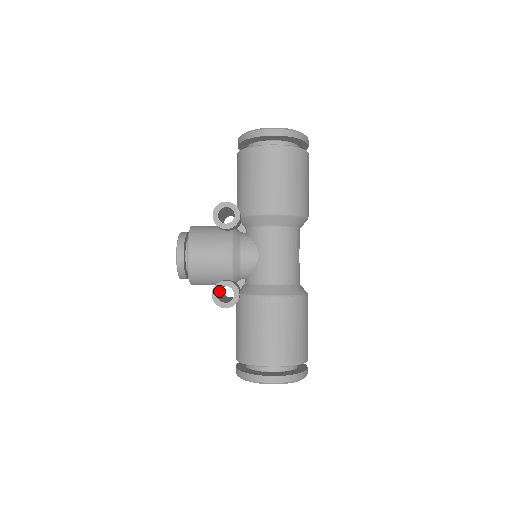
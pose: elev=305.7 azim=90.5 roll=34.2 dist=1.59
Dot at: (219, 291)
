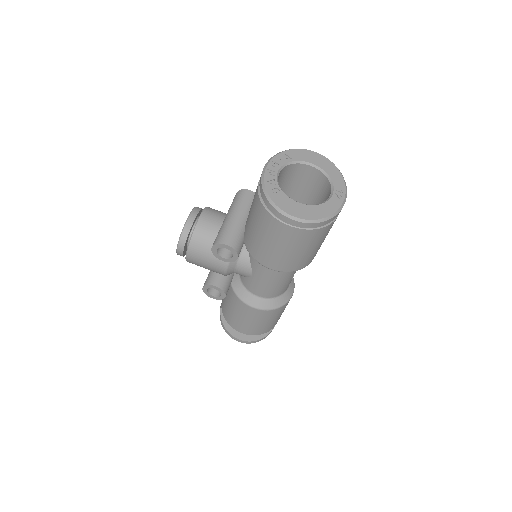
Dot at: occluded
